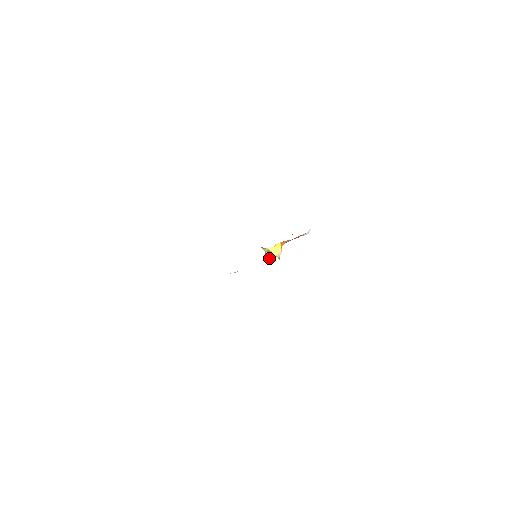
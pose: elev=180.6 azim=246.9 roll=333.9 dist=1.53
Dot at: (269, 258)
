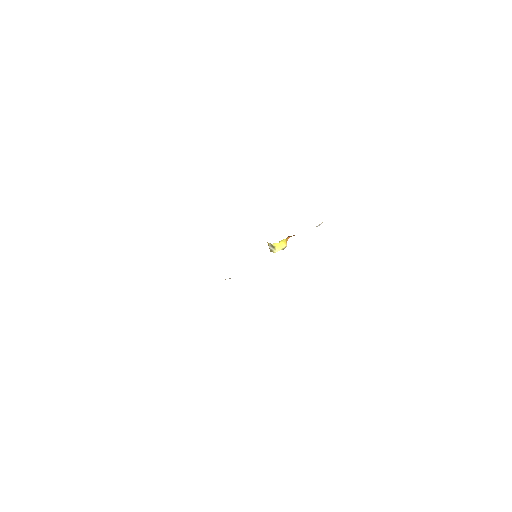
Dot at: occluded
